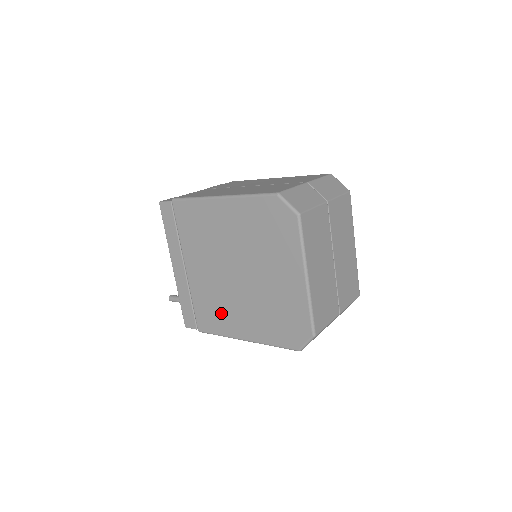
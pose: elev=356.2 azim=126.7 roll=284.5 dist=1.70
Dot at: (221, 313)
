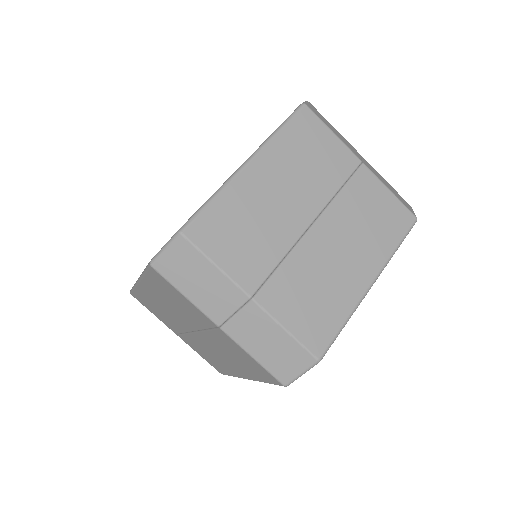
Dot at: occluded
